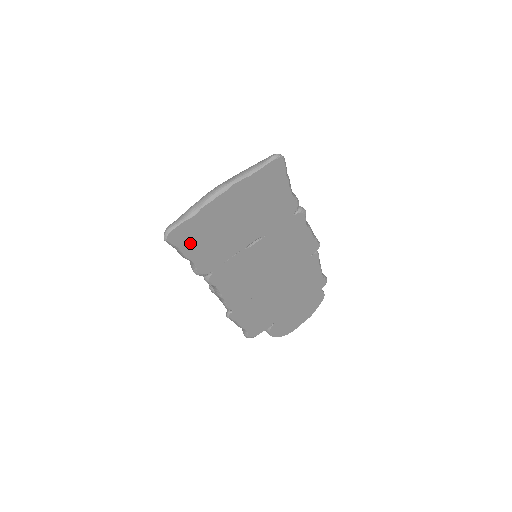
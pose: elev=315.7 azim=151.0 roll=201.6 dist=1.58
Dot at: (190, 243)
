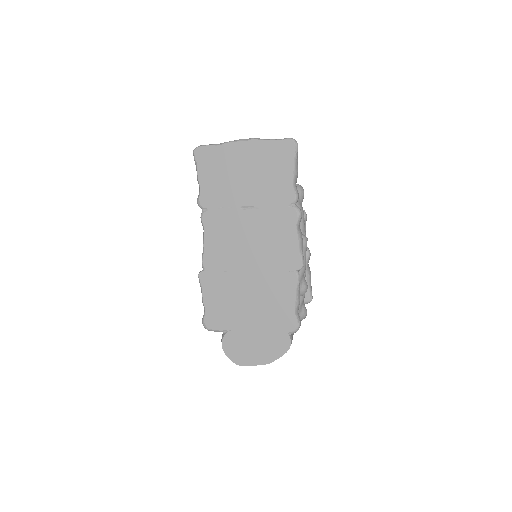
Dot at: (206, 167)
